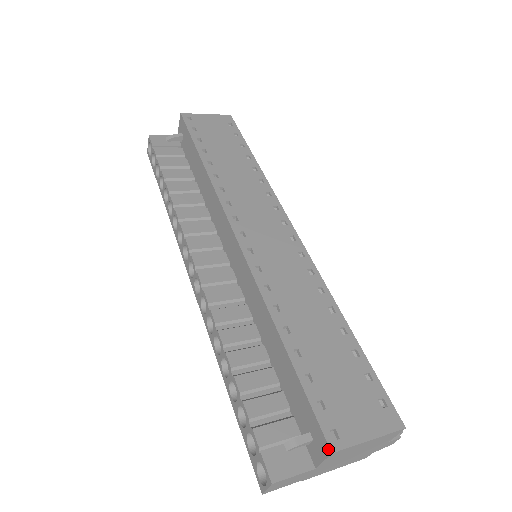
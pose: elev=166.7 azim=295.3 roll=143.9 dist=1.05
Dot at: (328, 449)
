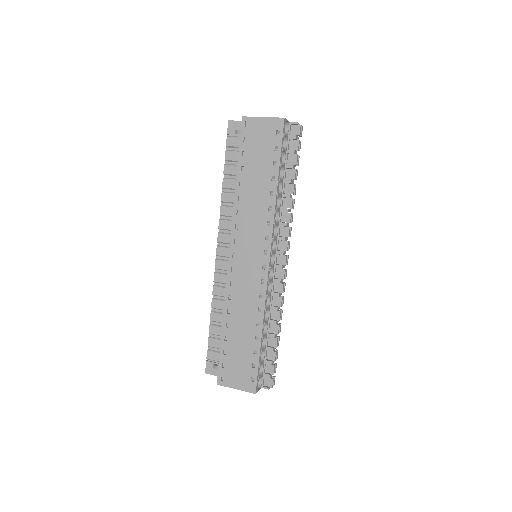
Dot at: (217, 382)
